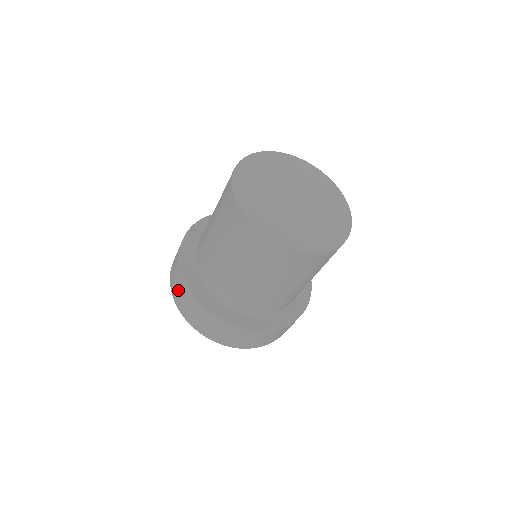
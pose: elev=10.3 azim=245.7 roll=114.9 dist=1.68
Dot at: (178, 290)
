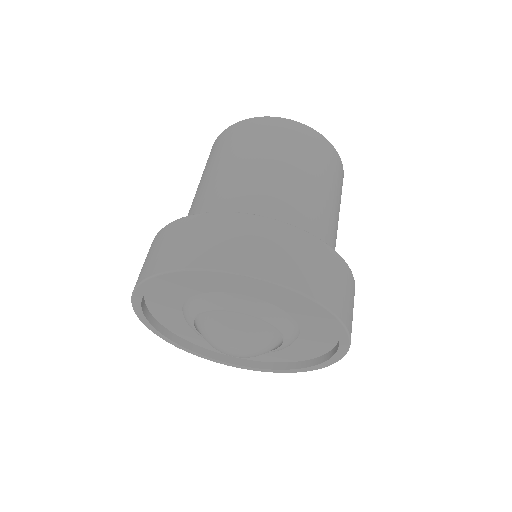
Dot at: (170, 245)
